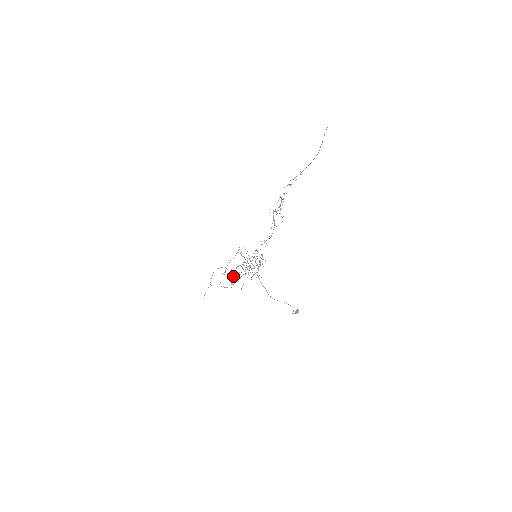
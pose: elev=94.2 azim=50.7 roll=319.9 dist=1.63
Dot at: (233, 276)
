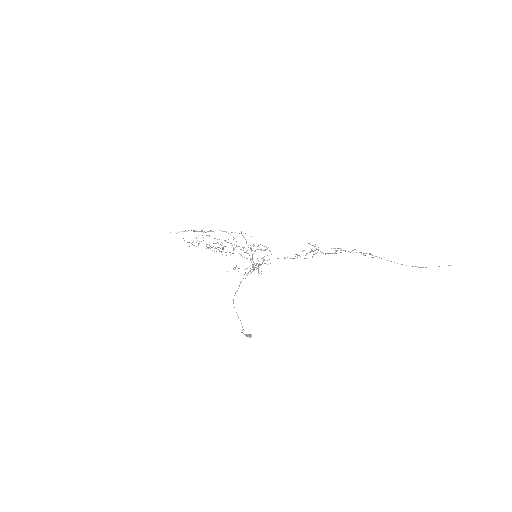
Dot at: occluded
